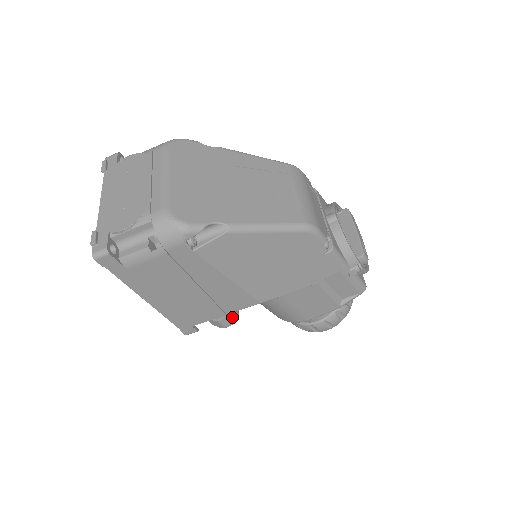
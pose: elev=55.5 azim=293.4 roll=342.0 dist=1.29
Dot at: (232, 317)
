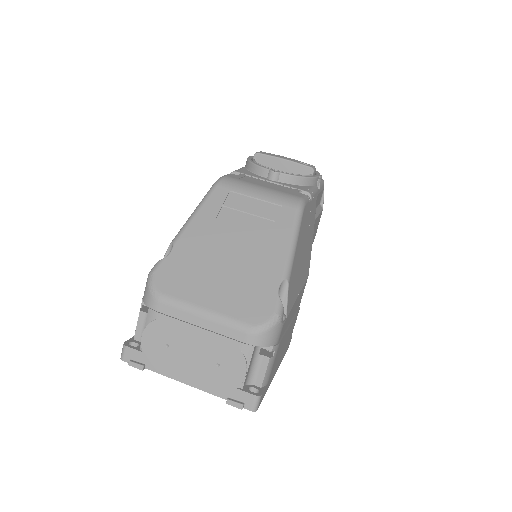
Dot at: occluded
